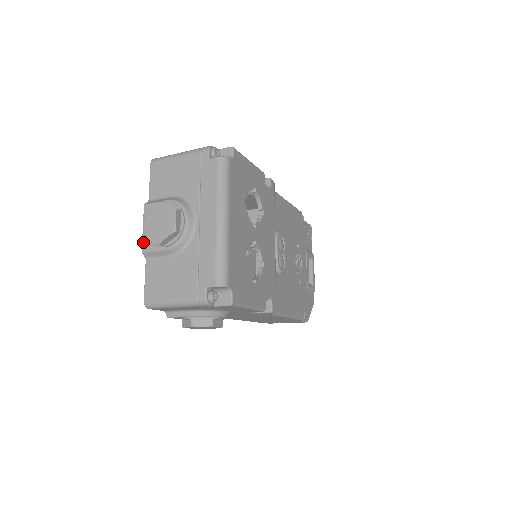
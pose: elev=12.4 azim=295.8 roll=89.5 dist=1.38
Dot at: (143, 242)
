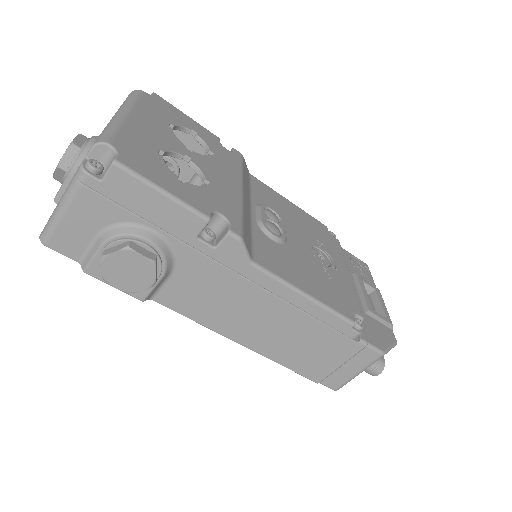
Dot at: occluded
